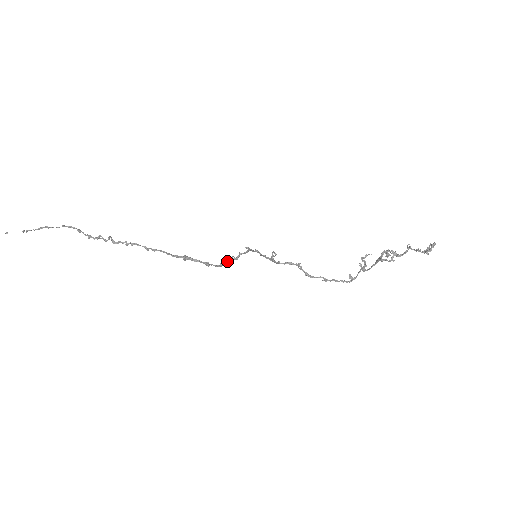
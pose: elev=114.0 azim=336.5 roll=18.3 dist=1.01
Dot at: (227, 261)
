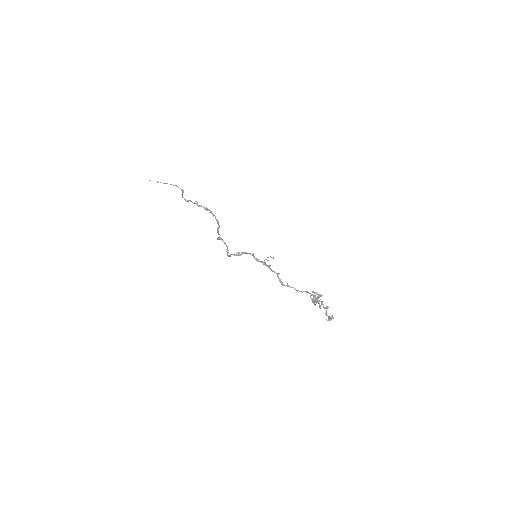
Dot at: (234, 254)
